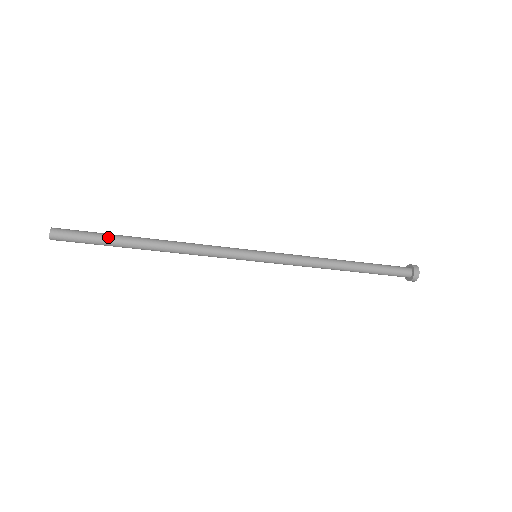
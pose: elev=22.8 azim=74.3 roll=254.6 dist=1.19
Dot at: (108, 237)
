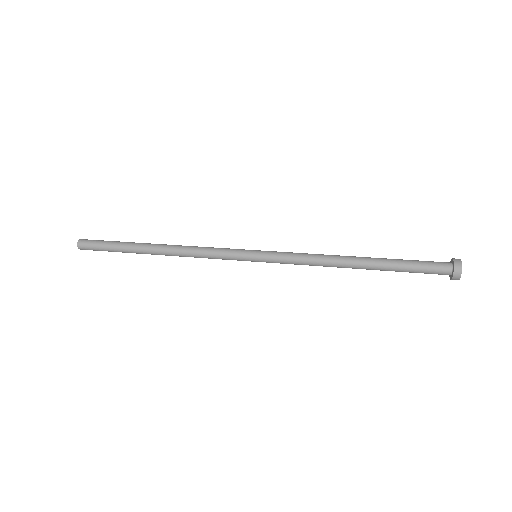
Dot at: (120, 248)
